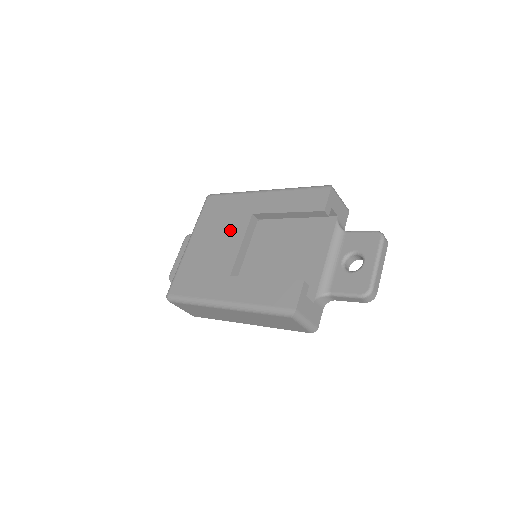
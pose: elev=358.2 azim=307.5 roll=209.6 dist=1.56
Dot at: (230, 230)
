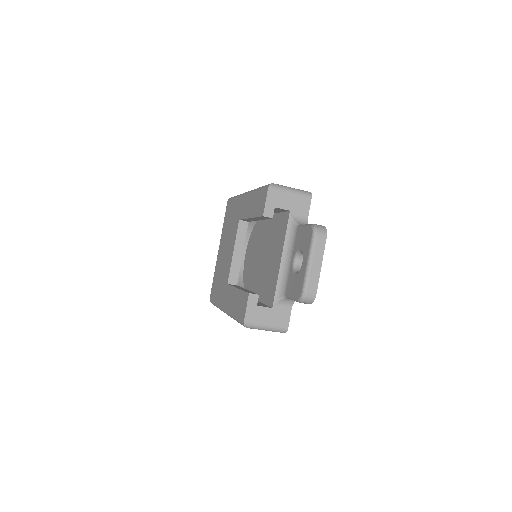
Dot at: (231, 237)
